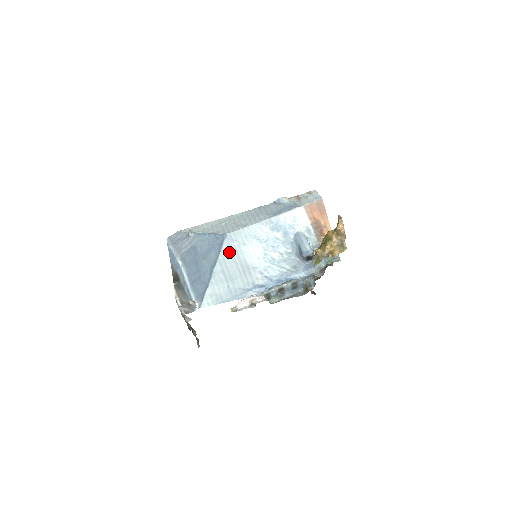
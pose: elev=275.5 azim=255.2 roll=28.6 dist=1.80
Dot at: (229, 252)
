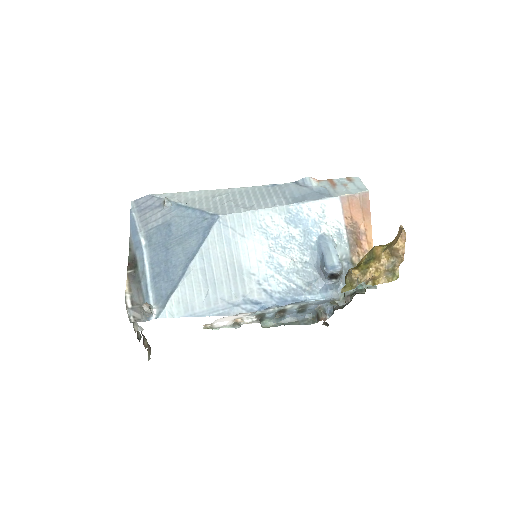
Dot at: (218, 243)
